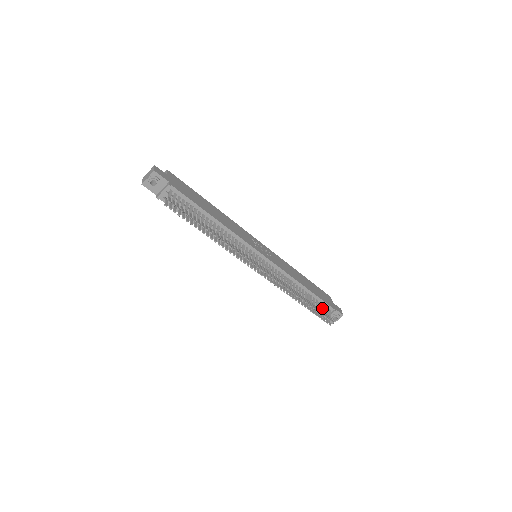
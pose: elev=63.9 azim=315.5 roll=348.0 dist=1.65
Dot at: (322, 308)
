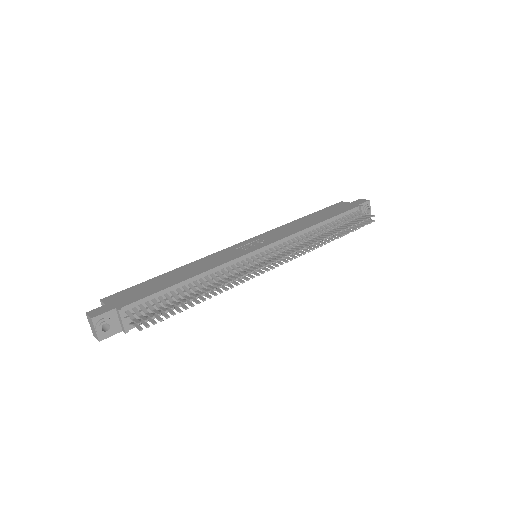
Dot at: (351, 218)
